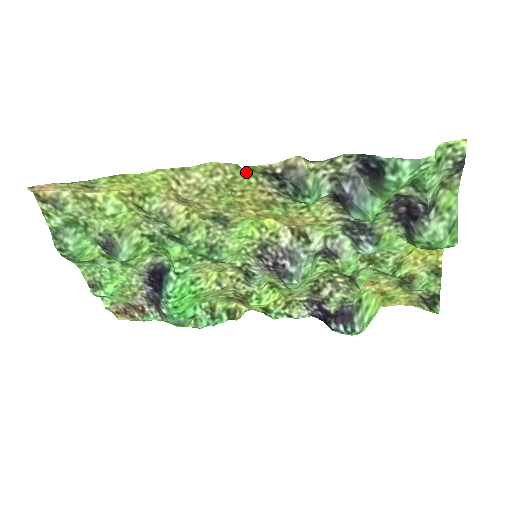
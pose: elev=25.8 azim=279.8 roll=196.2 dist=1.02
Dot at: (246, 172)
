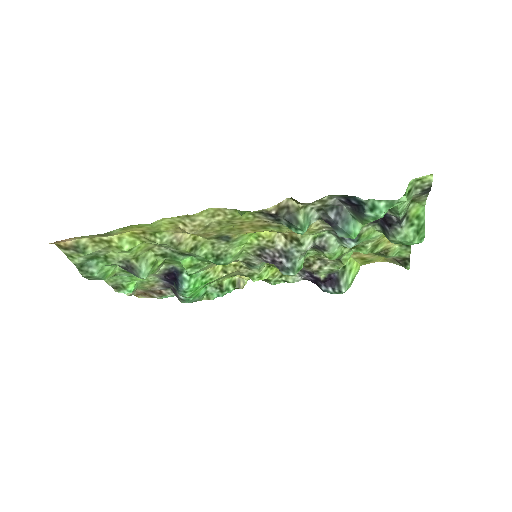
Dot at: (244, 212)
